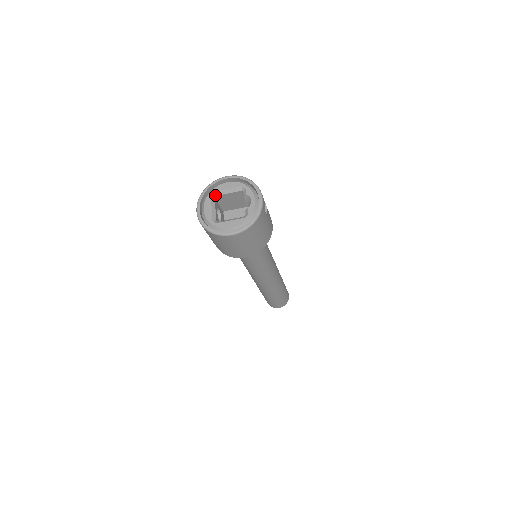
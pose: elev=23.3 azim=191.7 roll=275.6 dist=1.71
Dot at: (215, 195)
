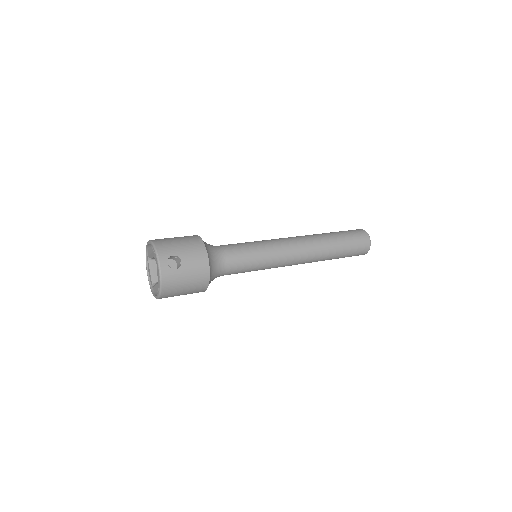
Dot at: (150, 259)
